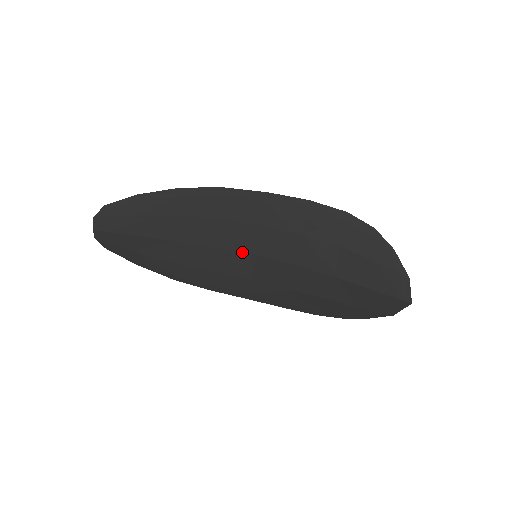
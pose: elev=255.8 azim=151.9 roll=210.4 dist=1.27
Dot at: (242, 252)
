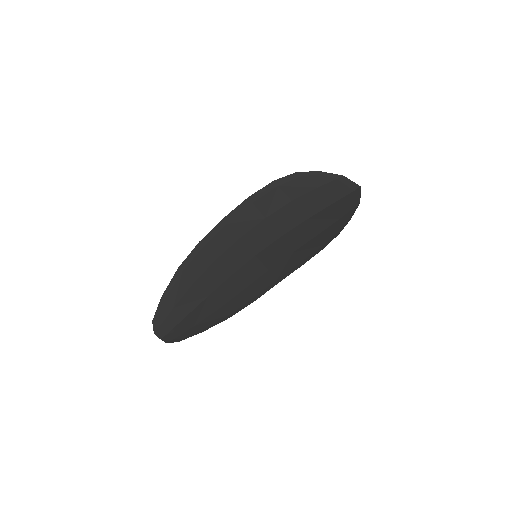
Dot at: (247, 262)
